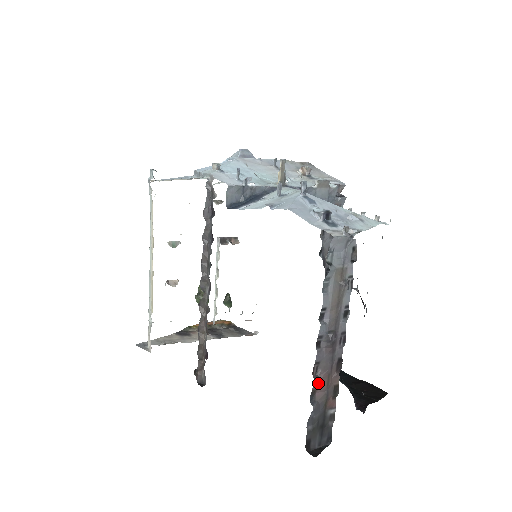
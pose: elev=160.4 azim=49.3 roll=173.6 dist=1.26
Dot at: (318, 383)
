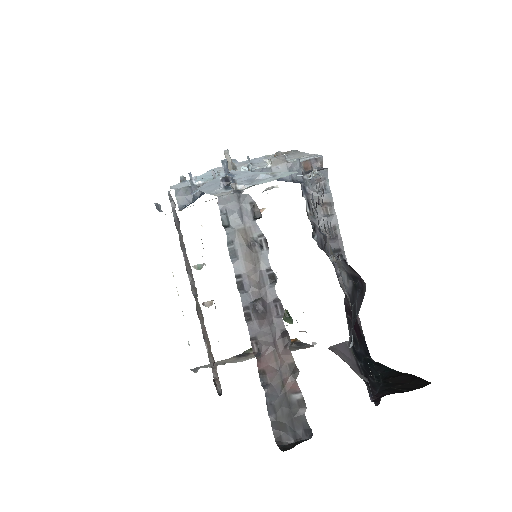
Dot at: (263, 362)
